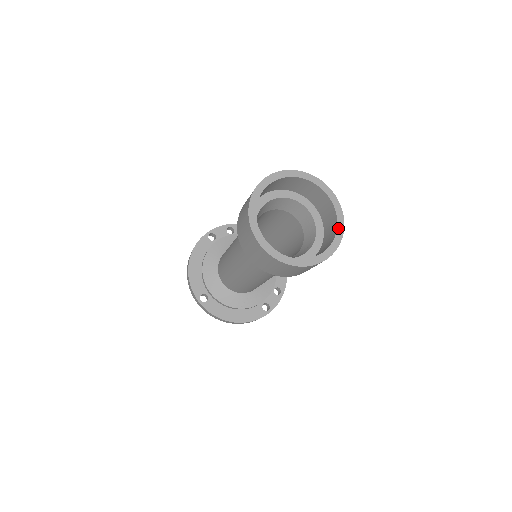
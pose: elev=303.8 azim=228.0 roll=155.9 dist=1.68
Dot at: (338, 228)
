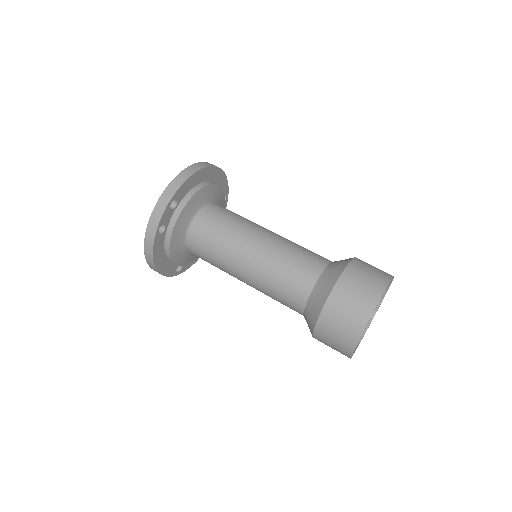
Dot at: occluded
